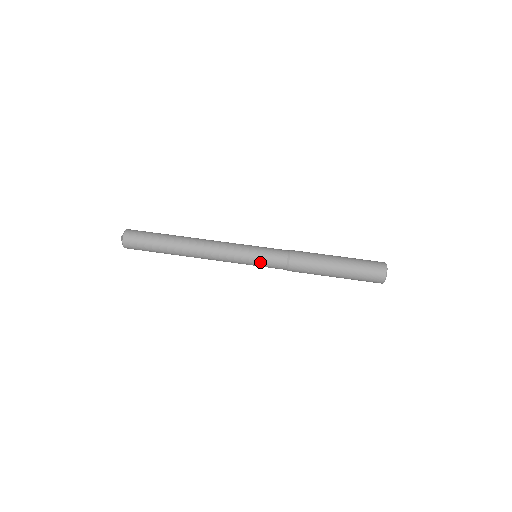
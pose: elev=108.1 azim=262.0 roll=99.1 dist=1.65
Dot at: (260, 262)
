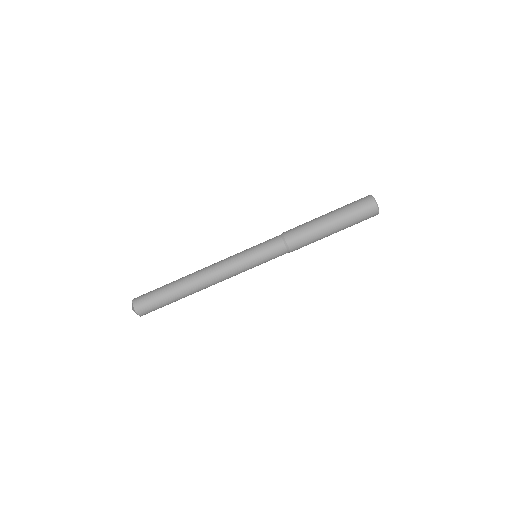
Dot at: occluded
